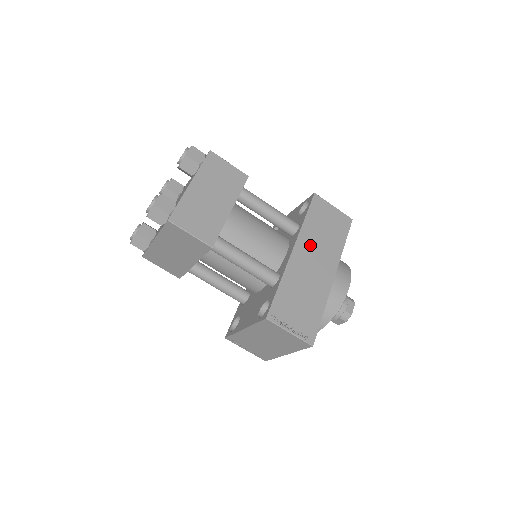
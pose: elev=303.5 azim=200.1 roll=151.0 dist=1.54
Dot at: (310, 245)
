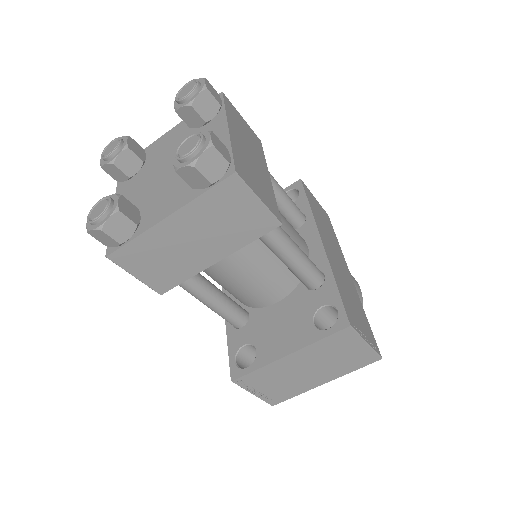
Dot at: (326, 237)
